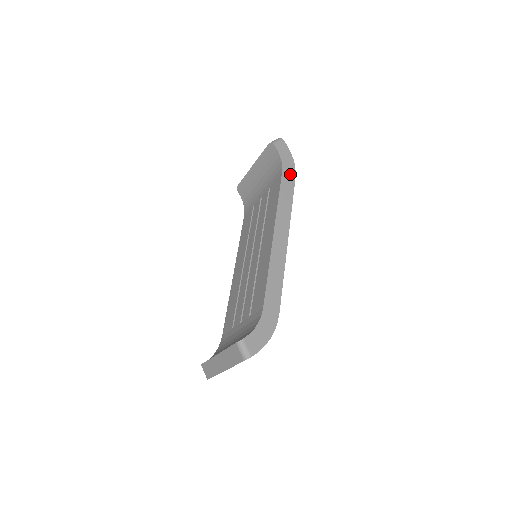
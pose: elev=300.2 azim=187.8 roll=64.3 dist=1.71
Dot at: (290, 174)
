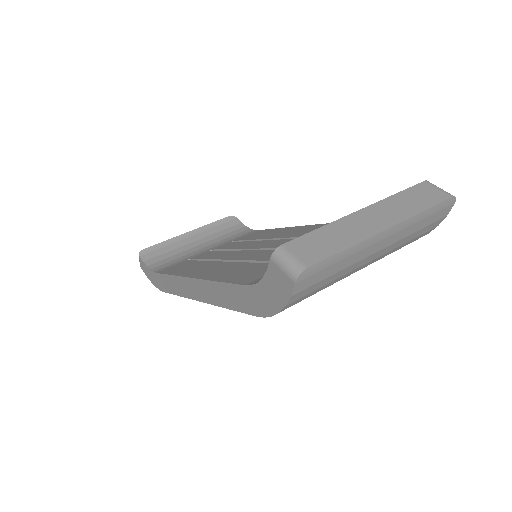
Dot at: occluded
